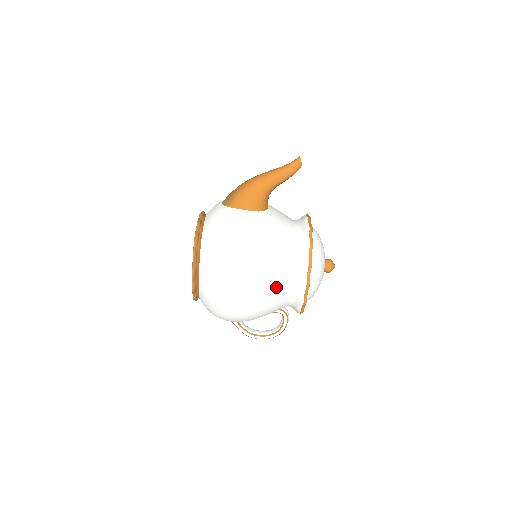
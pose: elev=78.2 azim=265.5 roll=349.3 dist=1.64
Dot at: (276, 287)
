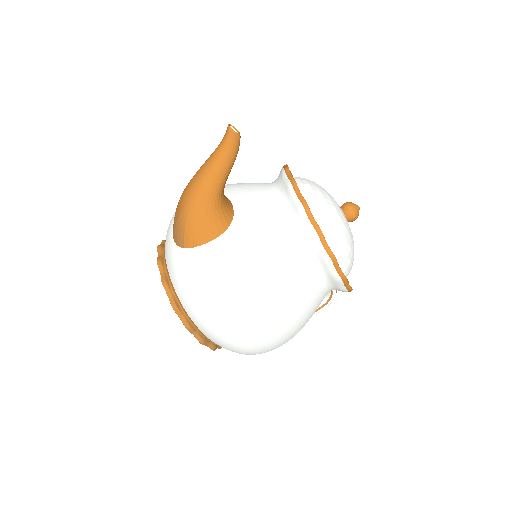
Dot at: (306, 302)
